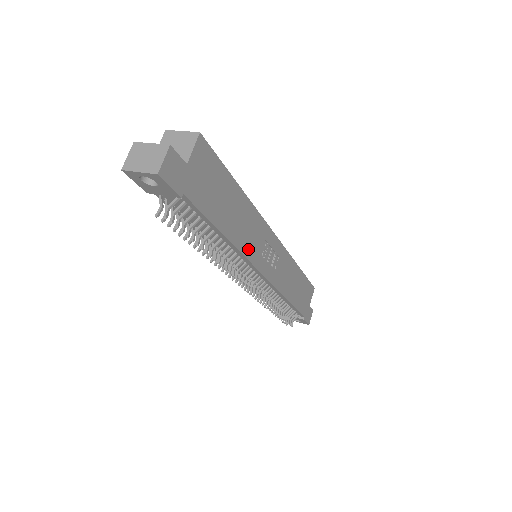
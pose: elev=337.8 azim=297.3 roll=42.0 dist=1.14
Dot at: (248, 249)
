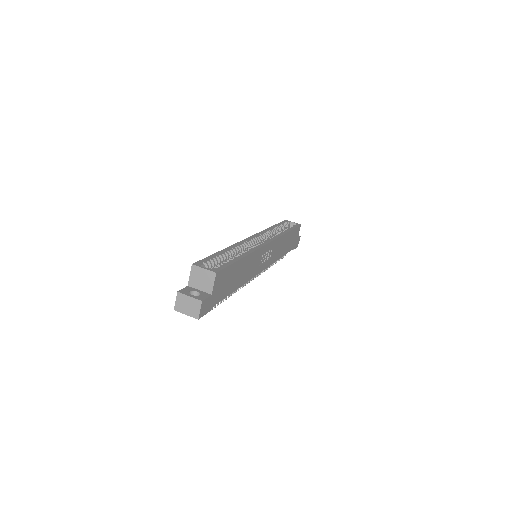
Dot at: (251, 274)
